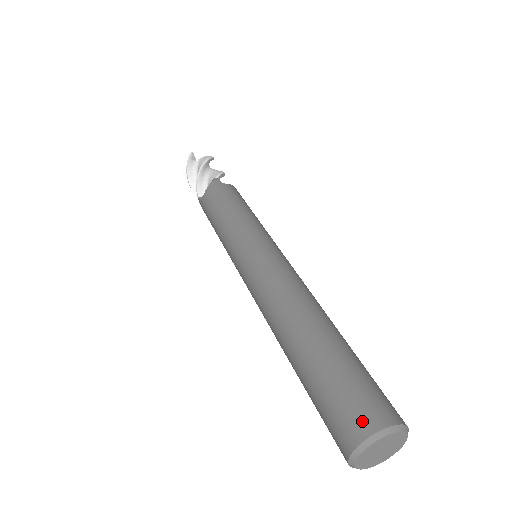
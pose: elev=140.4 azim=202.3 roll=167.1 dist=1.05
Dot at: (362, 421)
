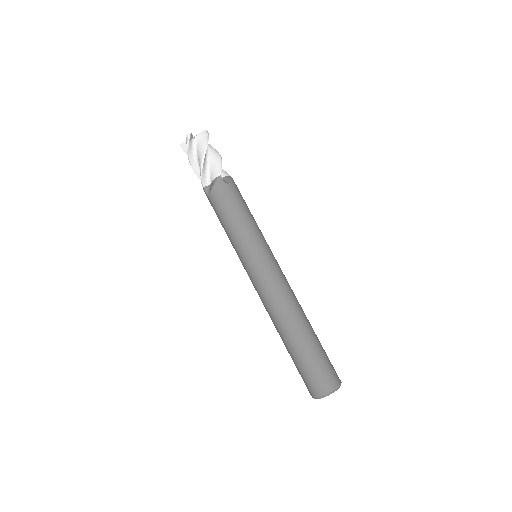
Dot at: (322, 388)
